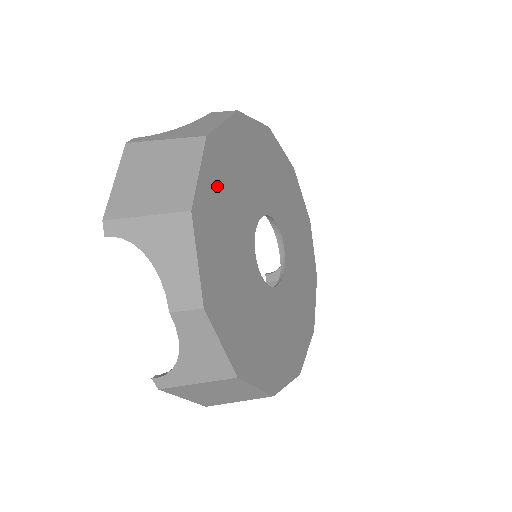
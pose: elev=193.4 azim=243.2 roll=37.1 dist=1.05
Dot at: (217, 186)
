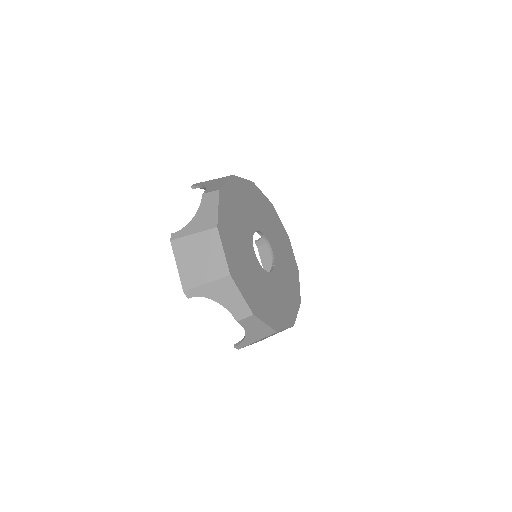
Dot at: (232, 248)
